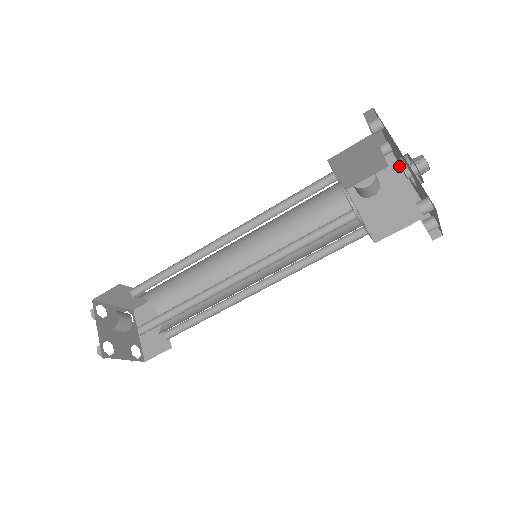
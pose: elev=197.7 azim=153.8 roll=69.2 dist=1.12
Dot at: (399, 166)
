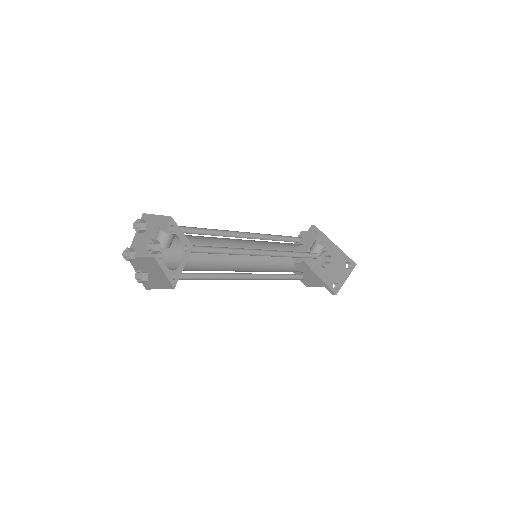
Dot at: (307, 265)
